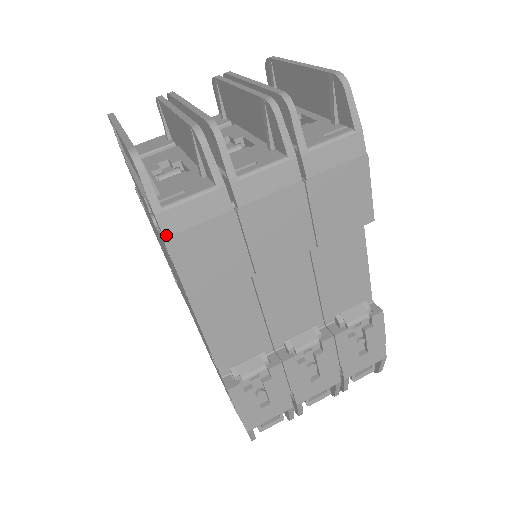
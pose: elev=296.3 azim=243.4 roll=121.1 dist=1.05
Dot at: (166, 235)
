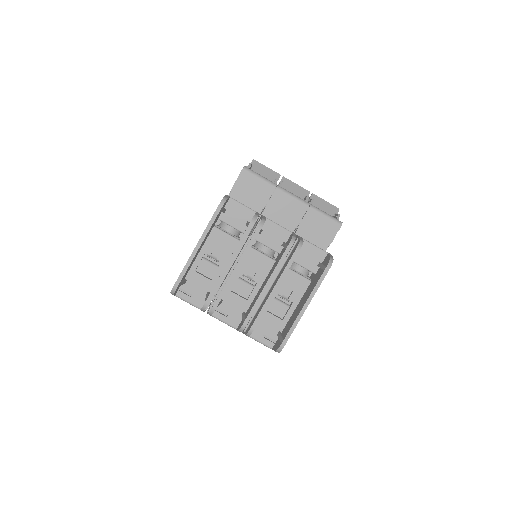
Dot at: occluded
